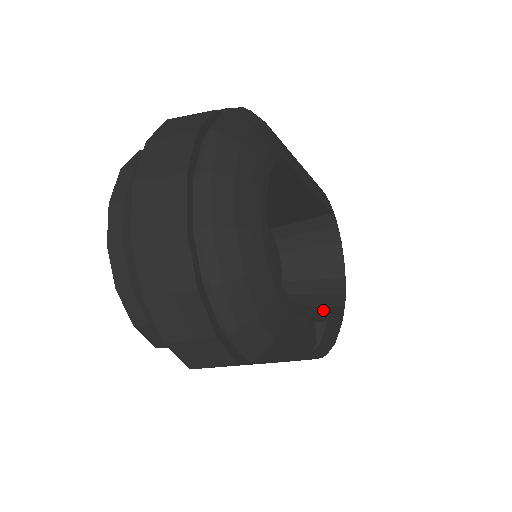
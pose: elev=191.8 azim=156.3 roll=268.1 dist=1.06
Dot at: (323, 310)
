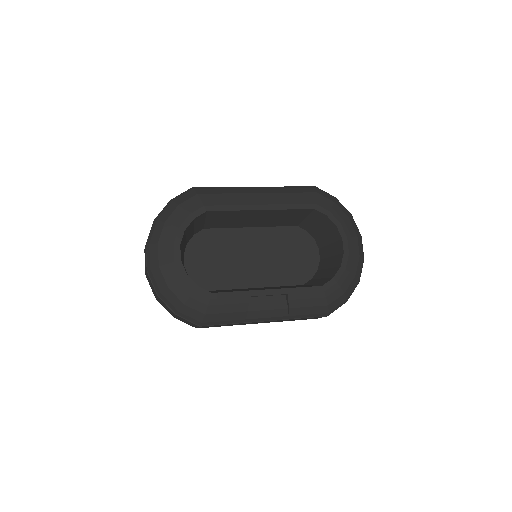
Dot at: (322, 281)
